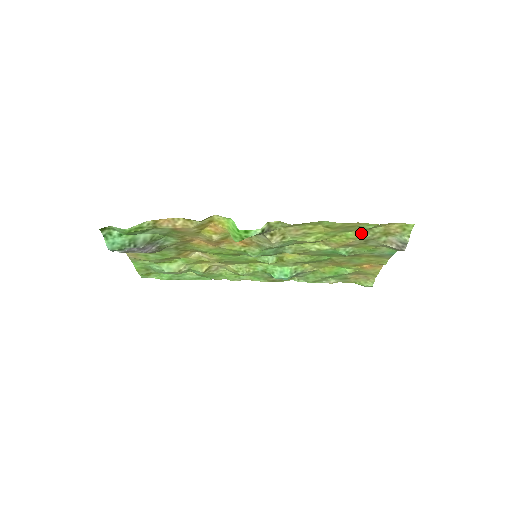
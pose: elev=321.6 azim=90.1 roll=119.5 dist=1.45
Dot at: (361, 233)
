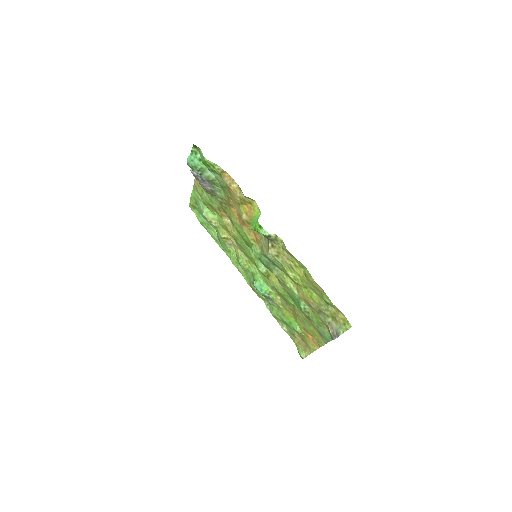
Dot at: (321, 301)
